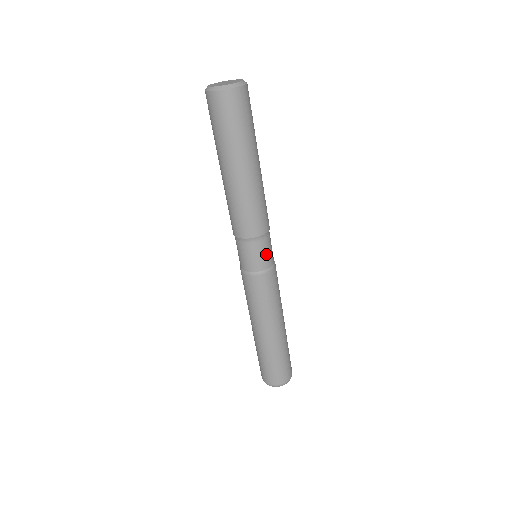
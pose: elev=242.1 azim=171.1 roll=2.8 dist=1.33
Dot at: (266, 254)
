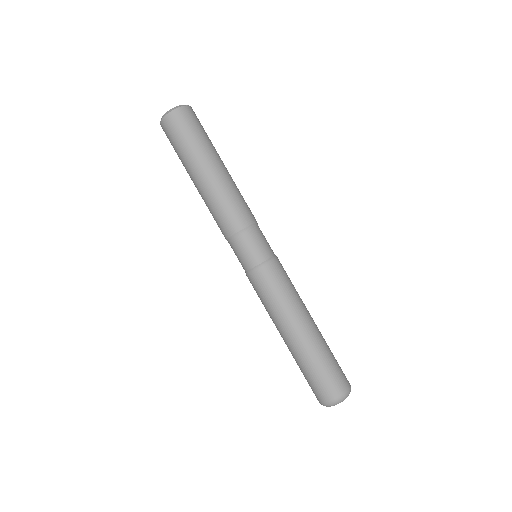
Dot at: (256, 247)
